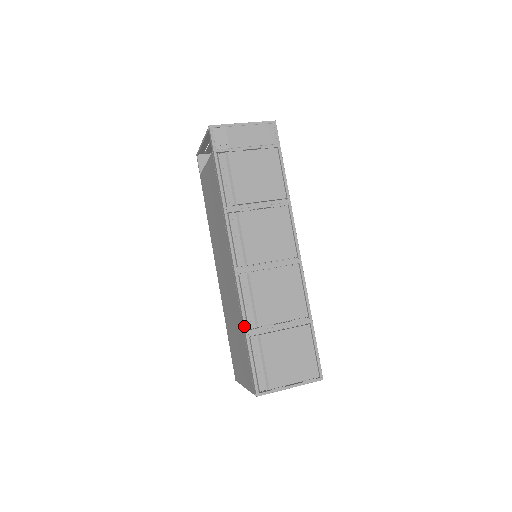
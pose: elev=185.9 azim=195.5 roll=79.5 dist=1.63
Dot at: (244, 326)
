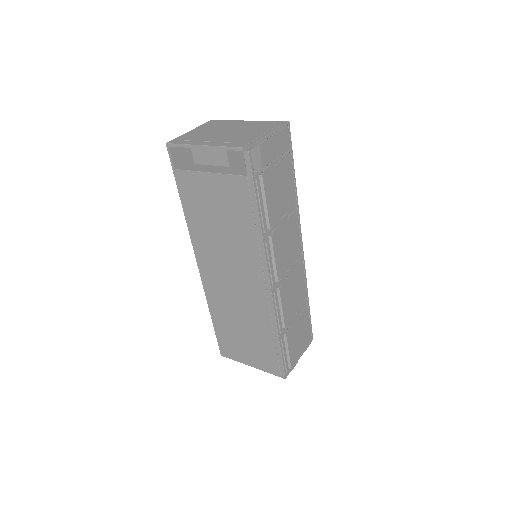
Dot at: (278, 334)
